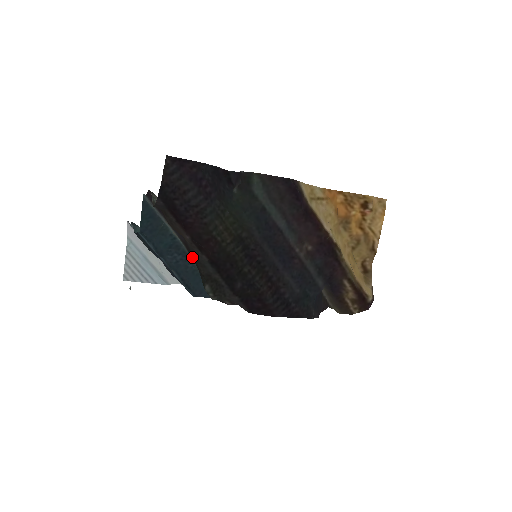
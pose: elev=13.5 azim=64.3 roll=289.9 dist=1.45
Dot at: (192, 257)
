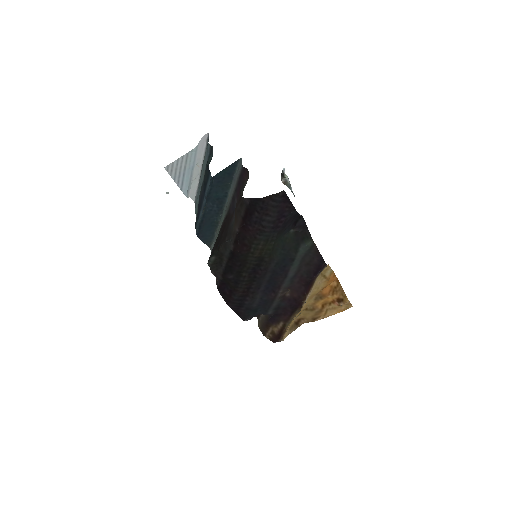
Dot at: (224, 229)
